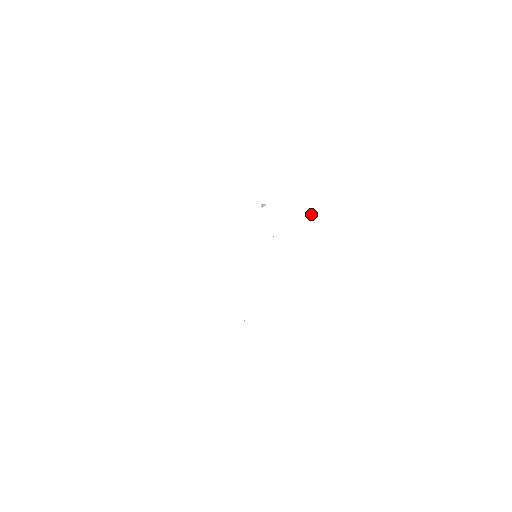
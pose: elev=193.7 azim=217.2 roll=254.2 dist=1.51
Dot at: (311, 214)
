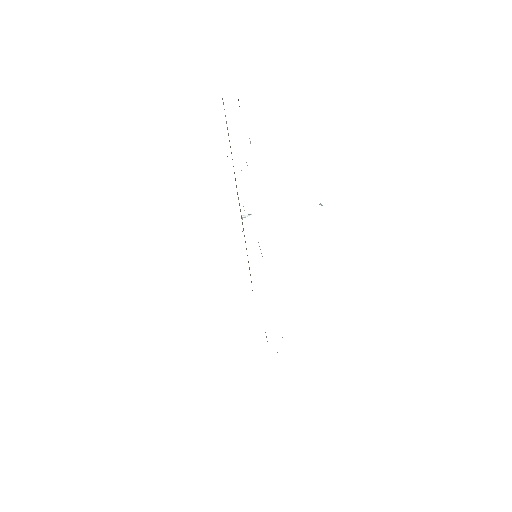
Dot at: (321, 204)
